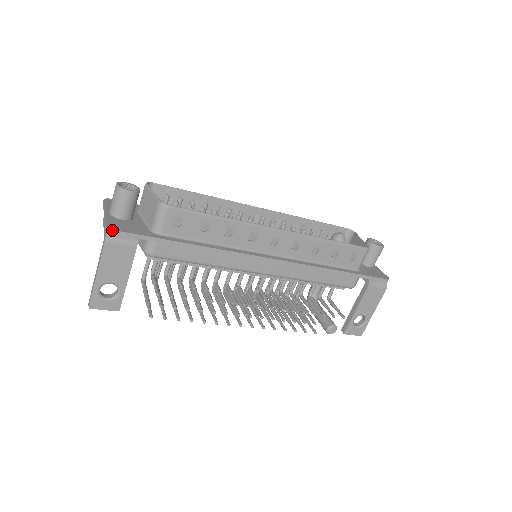
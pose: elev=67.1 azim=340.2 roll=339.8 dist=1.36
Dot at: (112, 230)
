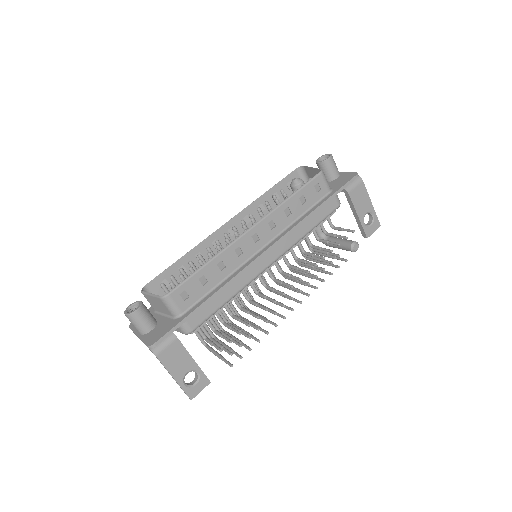
Dot at: (152, 345)
